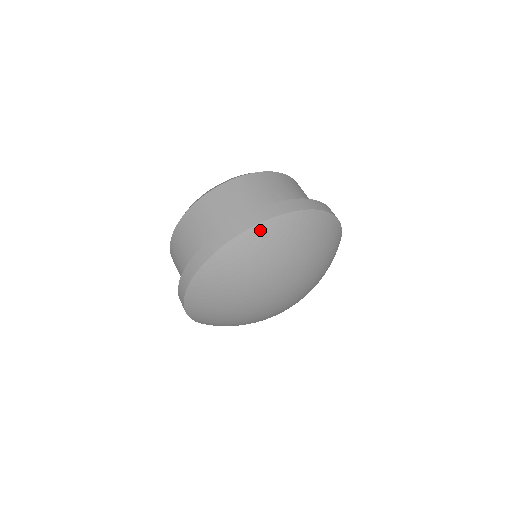
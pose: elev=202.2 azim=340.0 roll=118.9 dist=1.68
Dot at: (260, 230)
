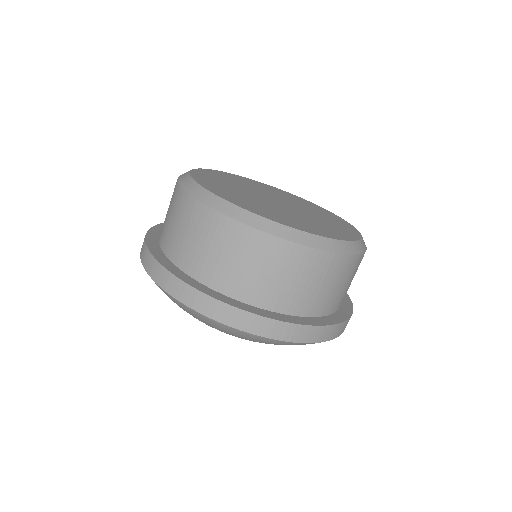
Dot at: (296, 344)
